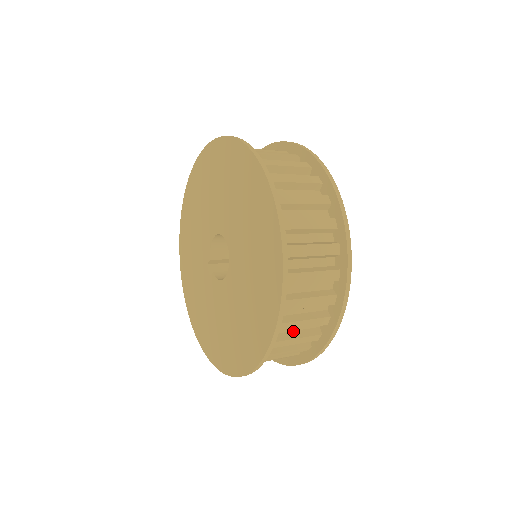
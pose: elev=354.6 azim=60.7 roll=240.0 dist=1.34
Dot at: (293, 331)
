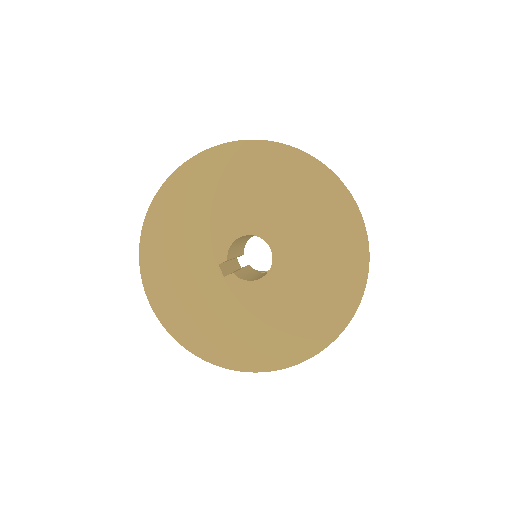
Dot at: occluded
